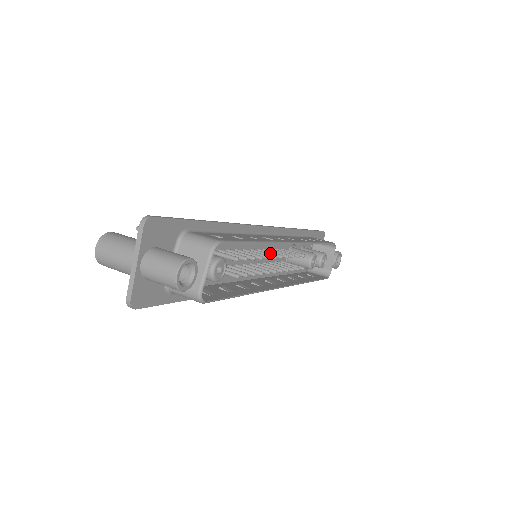
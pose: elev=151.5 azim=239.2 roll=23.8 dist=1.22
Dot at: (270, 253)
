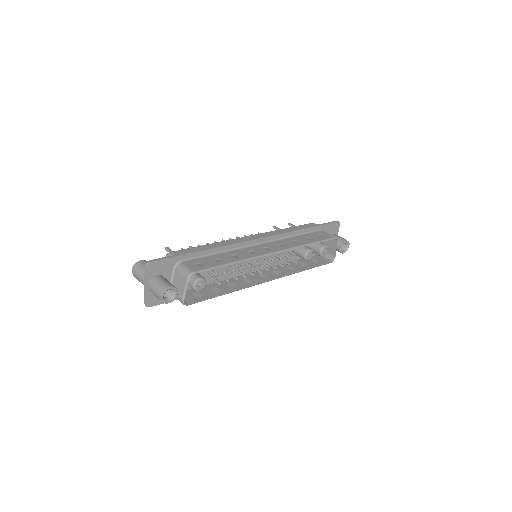
Dot at: (259, 258)
